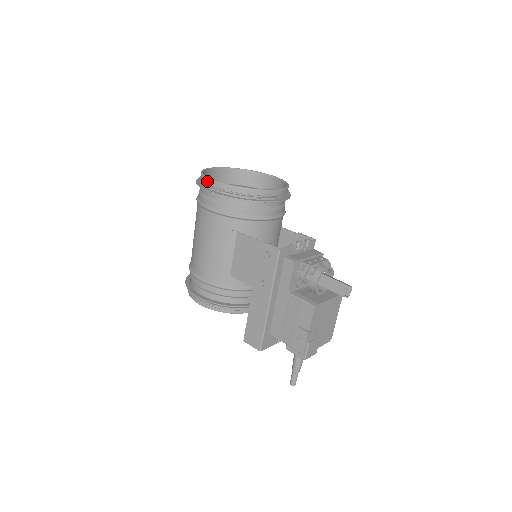
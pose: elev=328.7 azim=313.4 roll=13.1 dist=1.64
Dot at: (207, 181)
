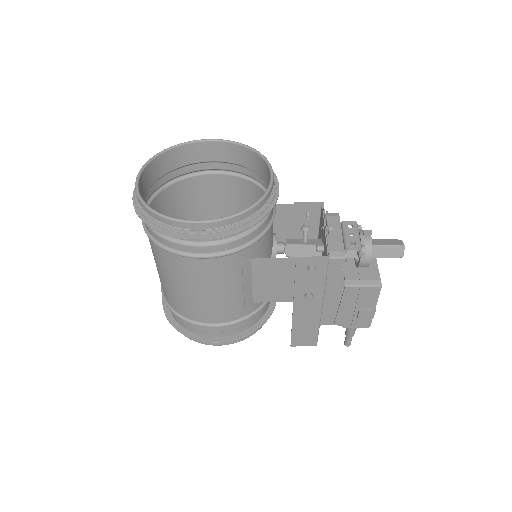
Dot at: (183, 226)
